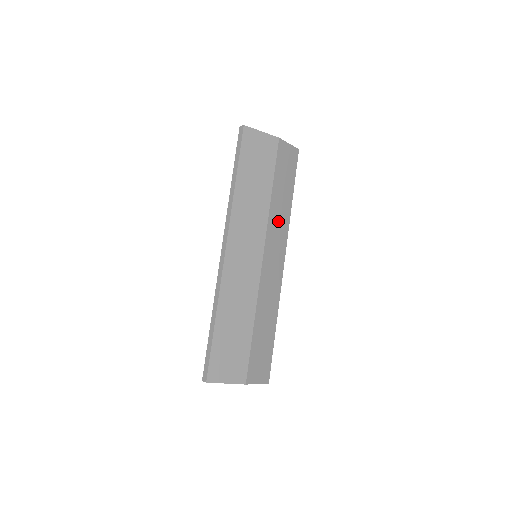
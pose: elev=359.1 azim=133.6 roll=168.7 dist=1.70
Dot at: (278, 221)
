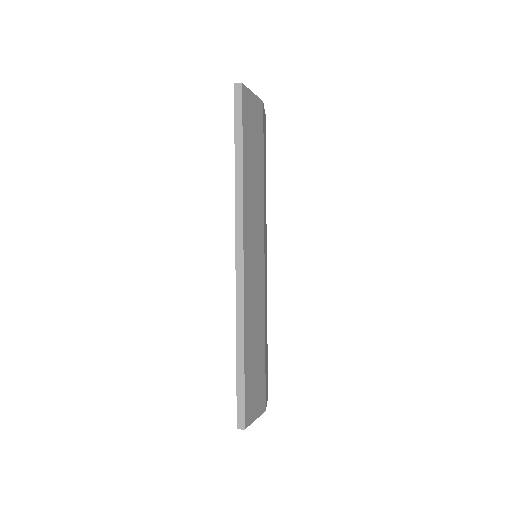
Dot at: (265, 208)
